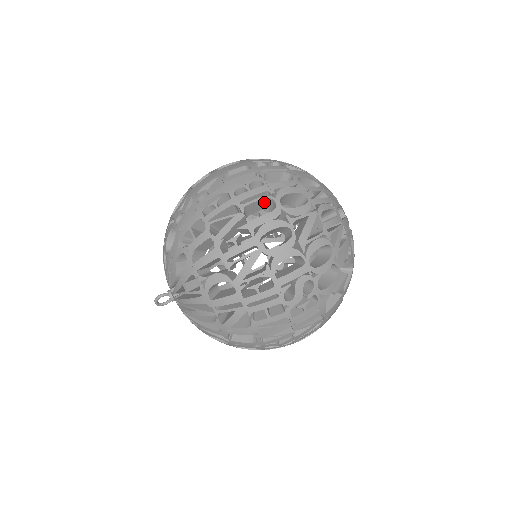
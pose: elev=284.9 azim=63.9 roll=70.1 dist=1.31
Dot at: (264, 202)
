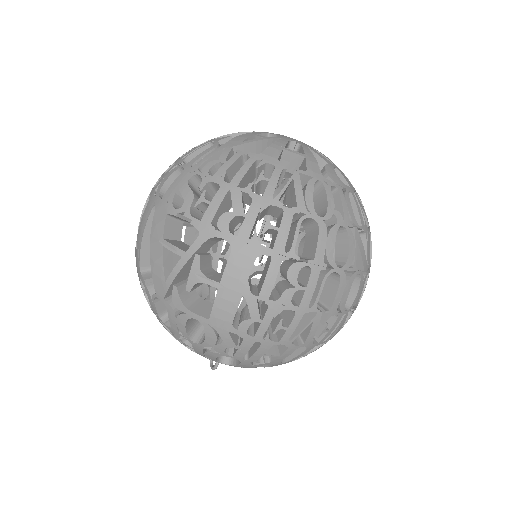
Dot at: (320, 278)
